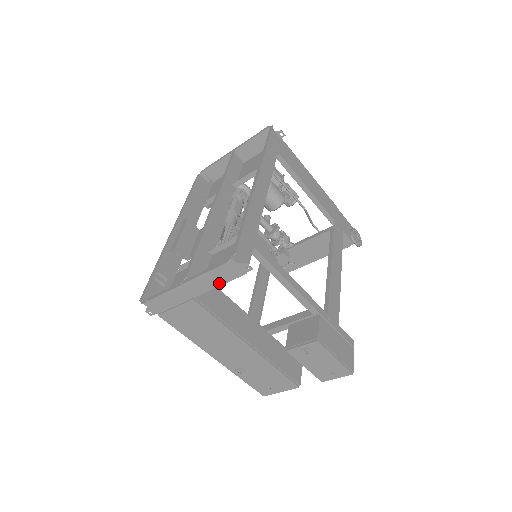
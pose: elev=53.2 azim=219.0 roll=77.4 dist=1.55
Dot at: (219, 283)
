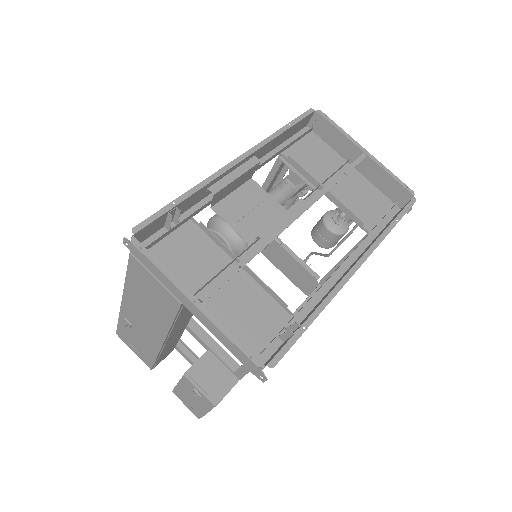
Dot at: (223, 341)
